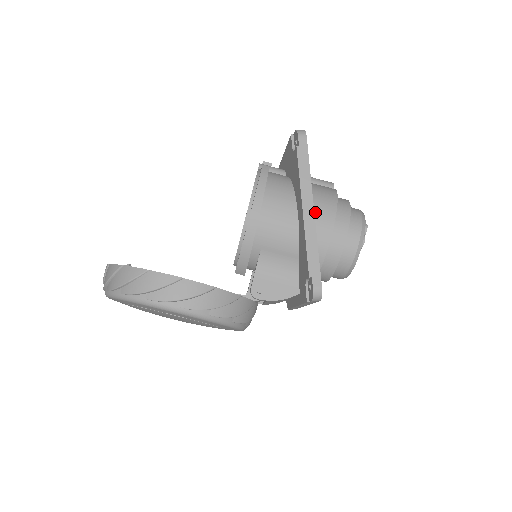
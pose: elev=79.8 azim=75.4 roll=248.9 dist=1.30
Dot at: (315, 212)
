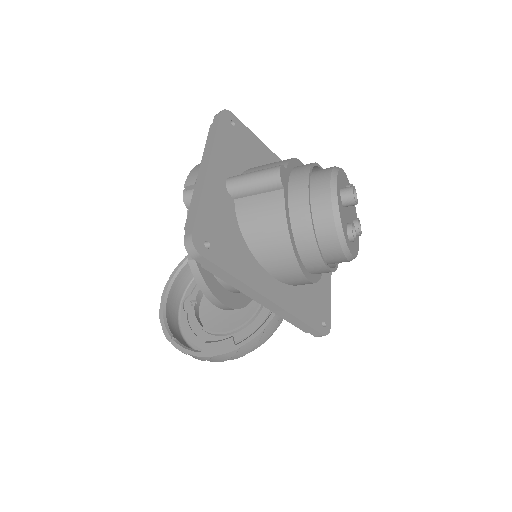
Dot at: (275, 271)
